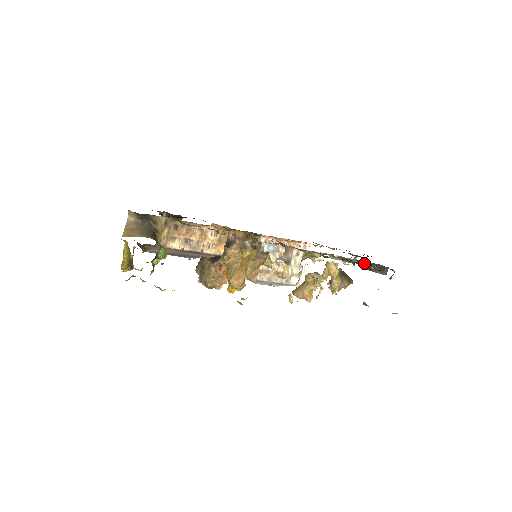
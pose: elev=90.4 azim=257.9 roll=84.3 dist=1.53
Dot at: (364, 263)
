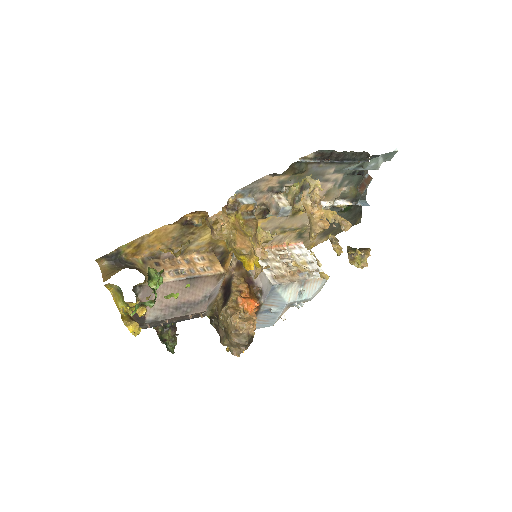
Dot at: (347, 189)
